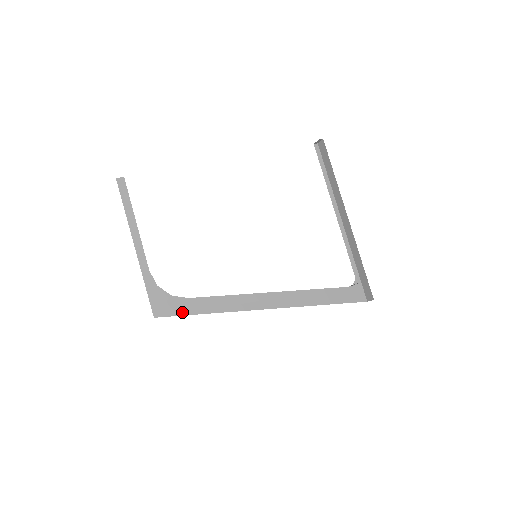
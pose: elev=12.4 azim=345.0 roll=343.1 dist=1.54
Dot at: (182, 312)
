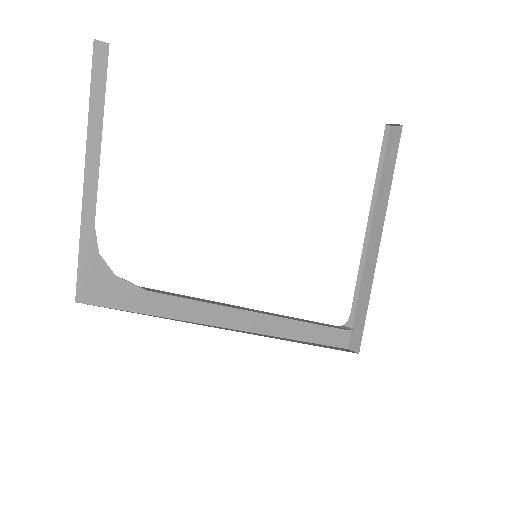
Dot at: (122, 305)
